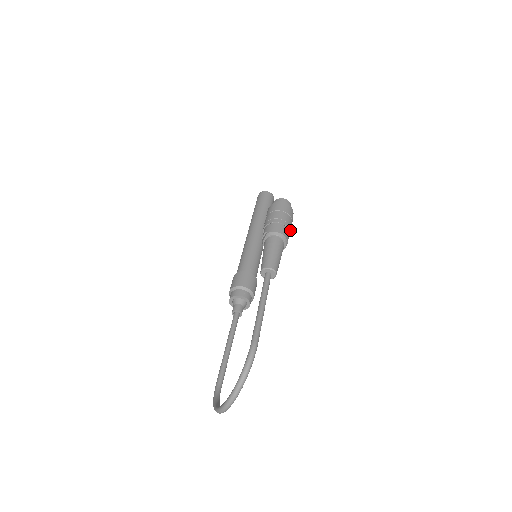
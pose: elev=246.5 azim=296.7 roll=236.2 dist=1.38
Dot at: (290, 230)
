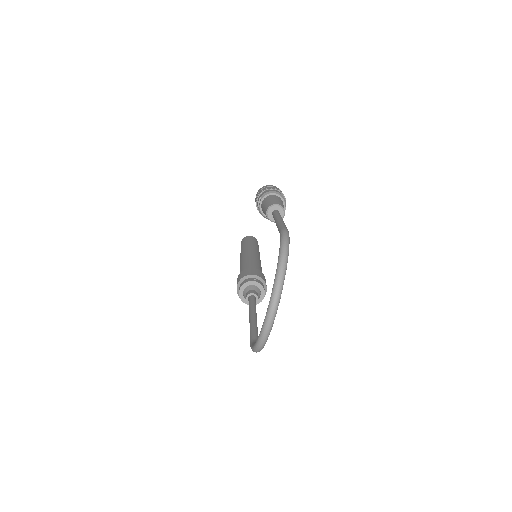
Dot at: occluded
